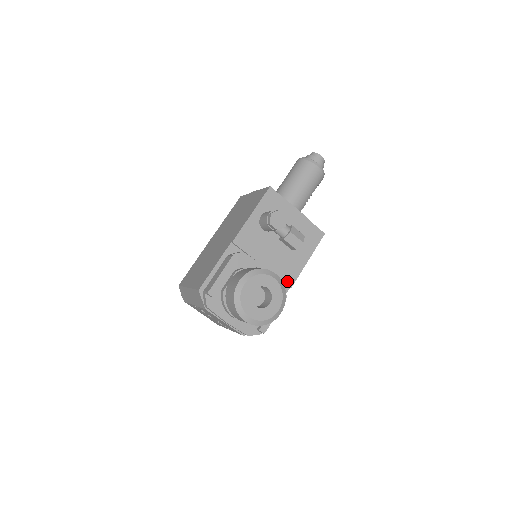
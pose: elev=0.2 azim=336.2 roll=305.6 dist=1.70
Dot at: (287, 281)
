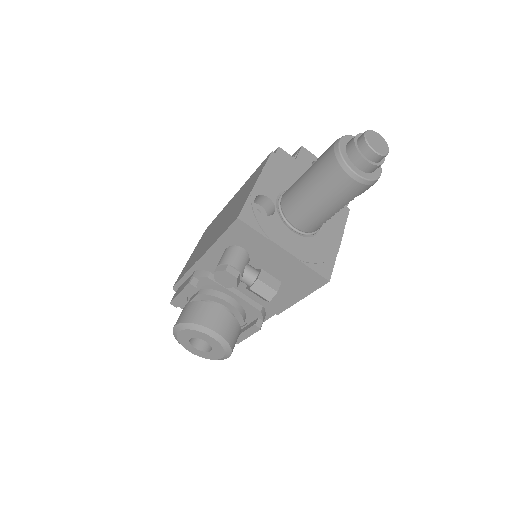
Dot at: (271, 309)
